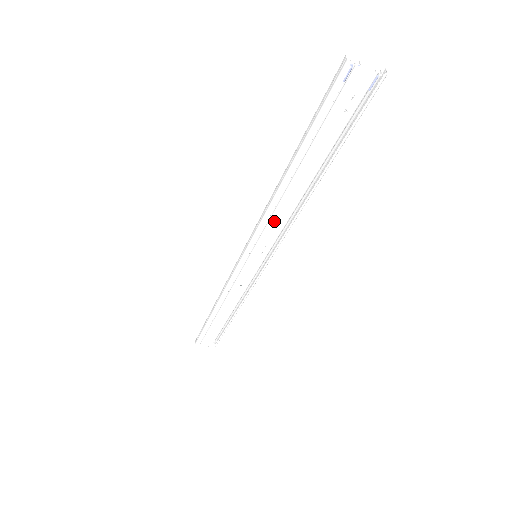
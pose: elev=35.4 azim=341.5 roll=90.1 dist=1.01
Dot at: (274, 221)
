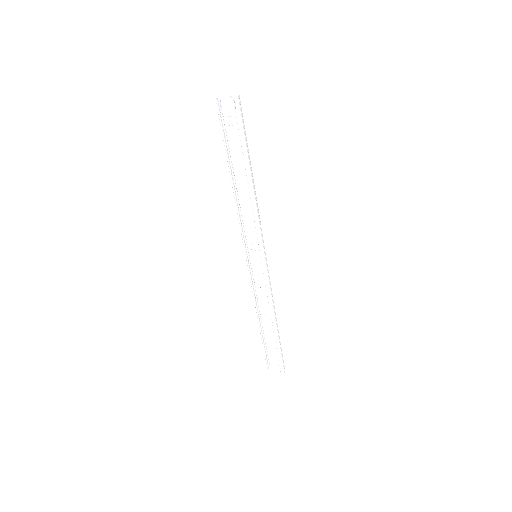
Dot at: (245, 218)
